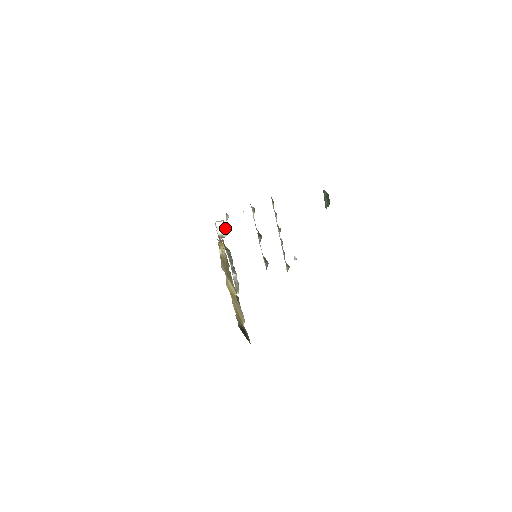
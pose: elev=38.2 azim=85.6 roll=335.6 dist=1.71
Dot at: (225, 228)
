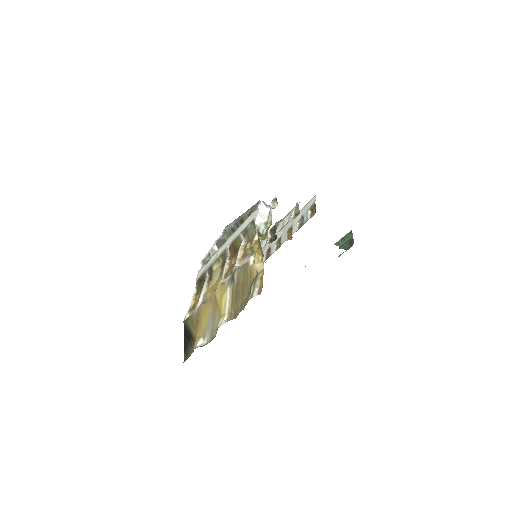
Dot at: (269, 224)
